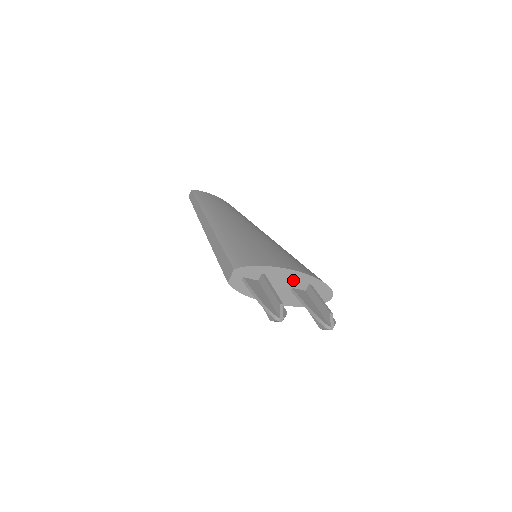
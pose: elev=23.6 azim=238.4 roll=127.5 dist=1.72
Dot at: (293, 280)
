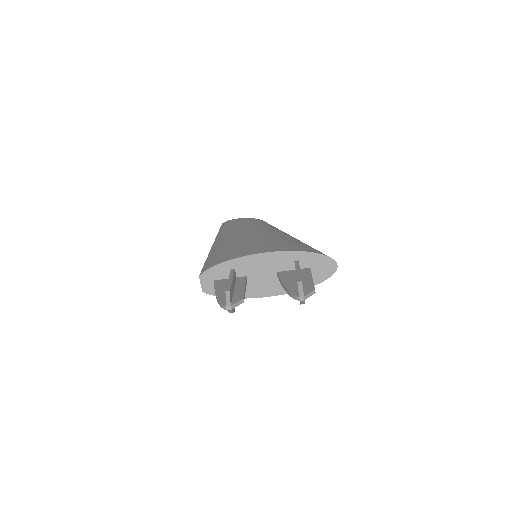
Dot at: (272, 263)
